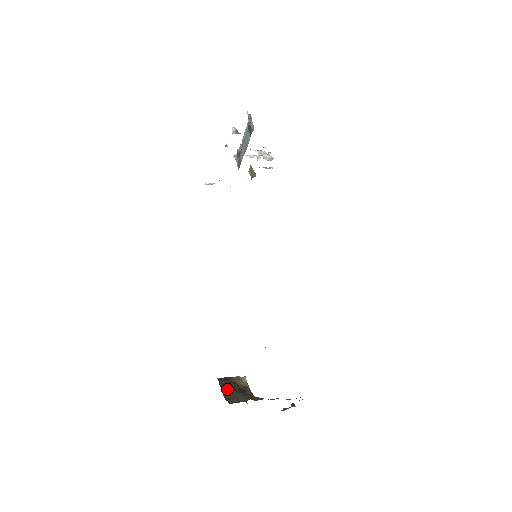
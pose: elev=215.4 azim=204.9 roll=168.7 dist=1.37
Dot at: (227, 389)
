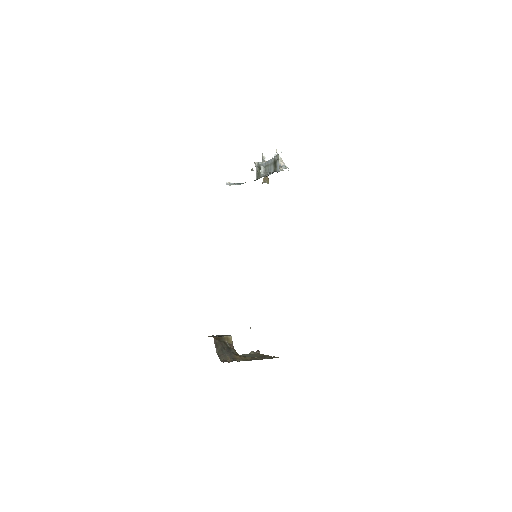
Dot at: (219, 347)
